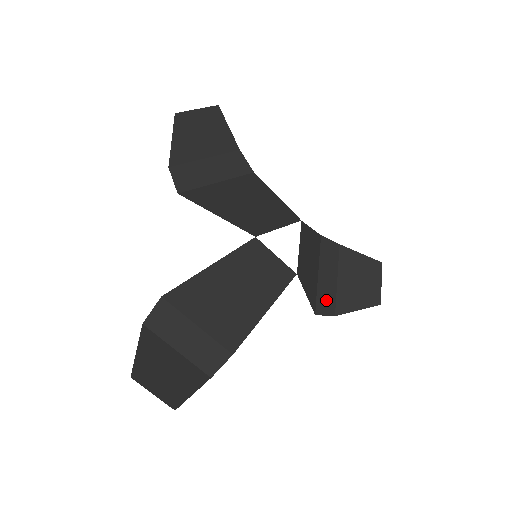
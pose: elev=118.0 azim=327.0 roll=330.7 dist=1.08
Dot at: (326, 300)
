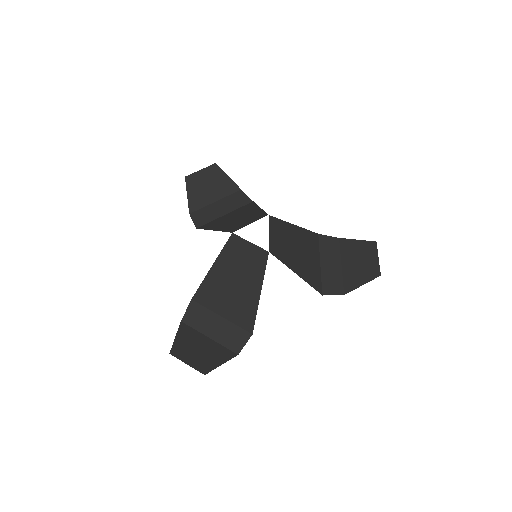
Dot at: (332, 283)
